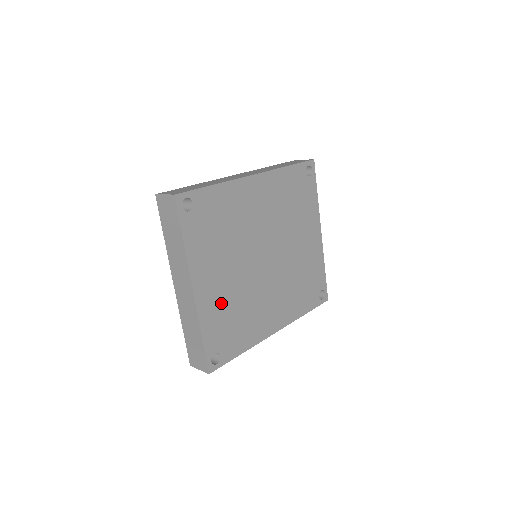
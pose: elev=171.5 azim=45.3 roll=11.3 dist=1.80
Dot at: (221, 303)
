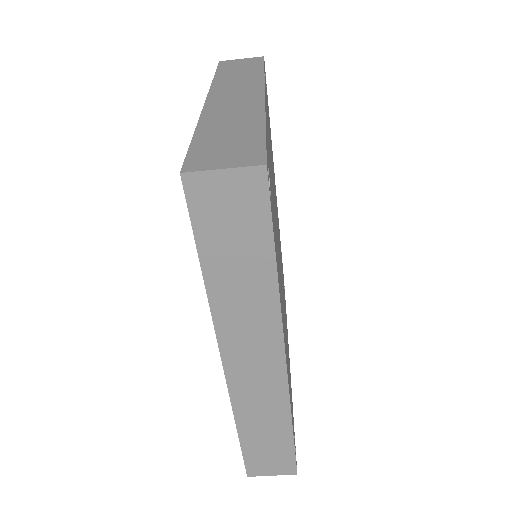
Dot at: occluded
